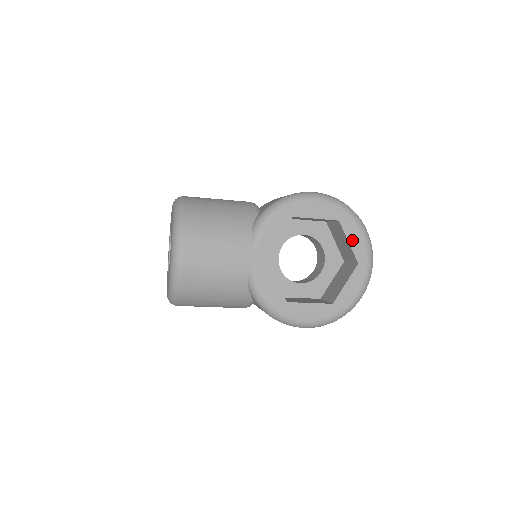
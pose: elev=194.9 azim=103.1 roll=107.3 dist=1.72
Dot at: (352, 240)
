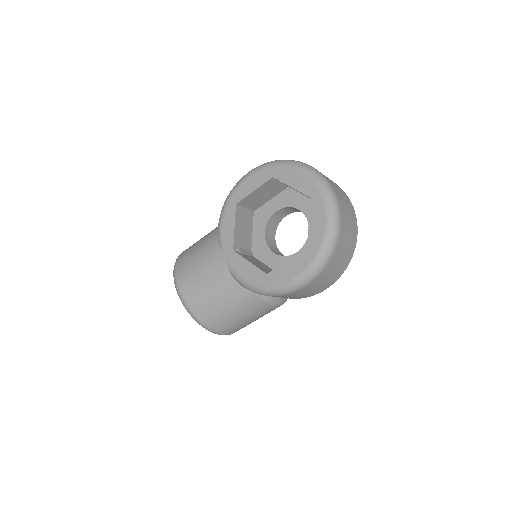
Dot at: (293, 183)
